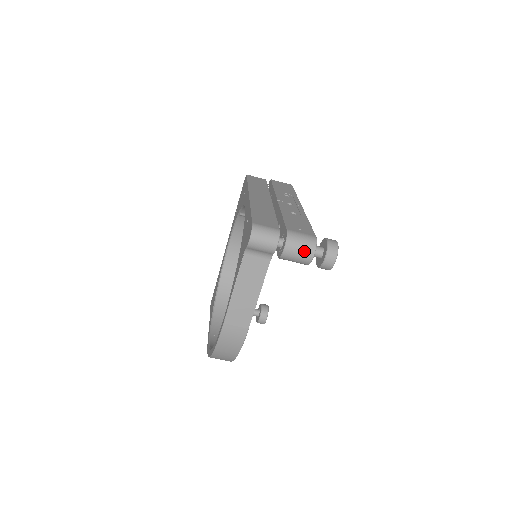
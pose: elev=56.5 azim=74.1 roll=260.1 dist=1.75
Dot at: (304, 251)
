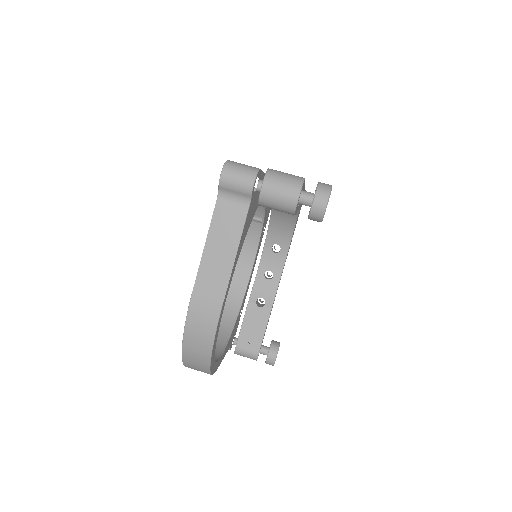
Dot at: (287, 188)
